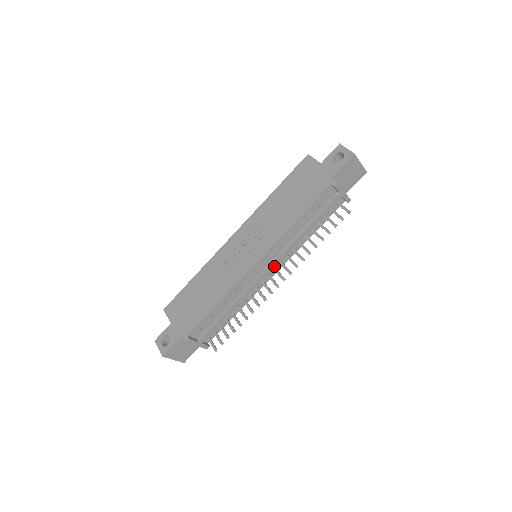
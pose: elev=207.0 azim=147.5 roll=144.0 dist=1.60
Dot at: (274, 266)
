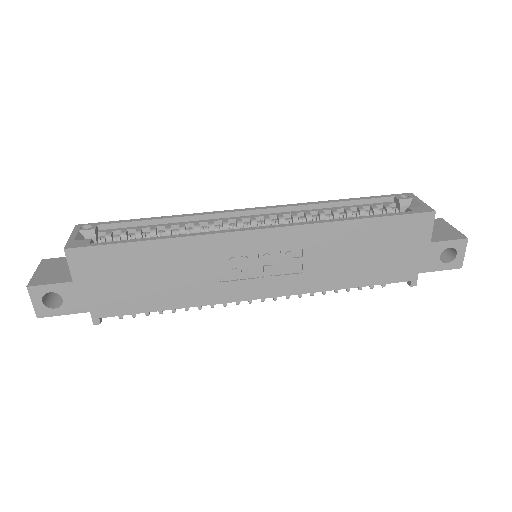
Dot at: occluded
